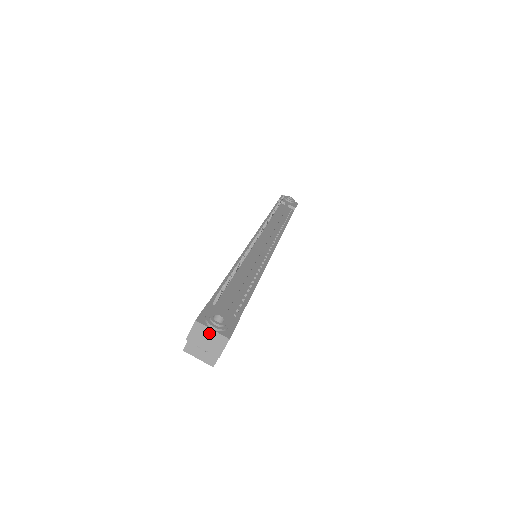
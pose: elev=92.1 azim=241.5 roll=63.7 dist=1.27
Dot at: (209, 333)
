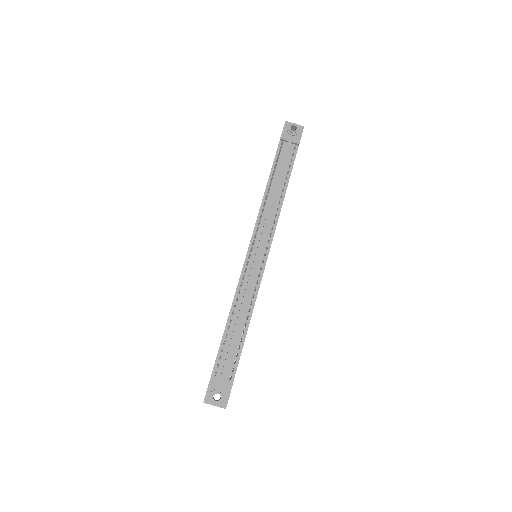
Dot at: (214, 405)
